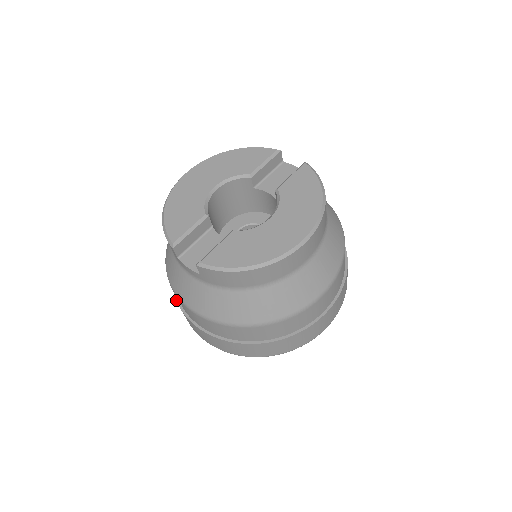
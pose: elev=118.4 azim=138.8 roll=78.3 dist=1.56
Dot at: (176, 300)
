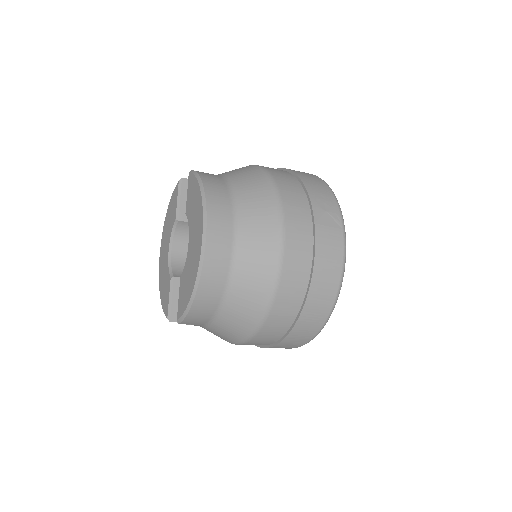
Dot at: occluded
